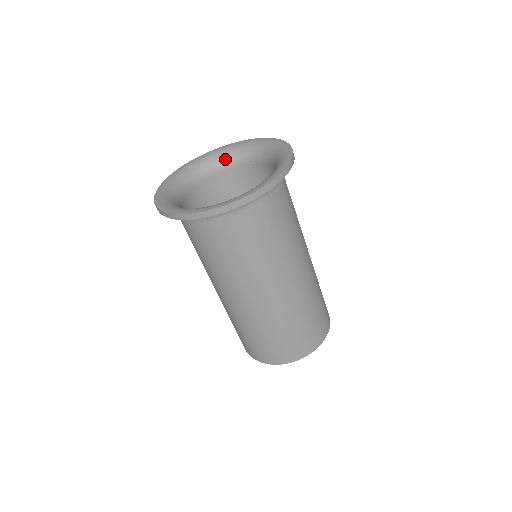
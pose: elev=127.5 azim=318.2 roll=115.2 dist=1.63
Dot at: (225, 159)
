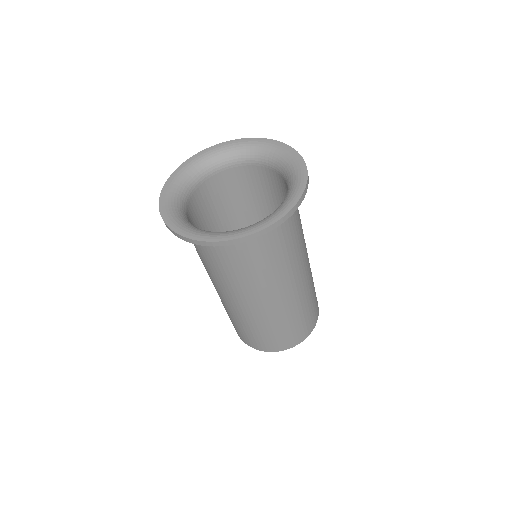
Dot at: (205, 168)
